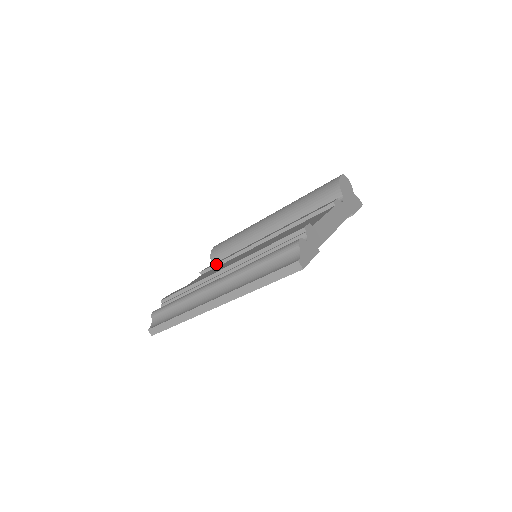
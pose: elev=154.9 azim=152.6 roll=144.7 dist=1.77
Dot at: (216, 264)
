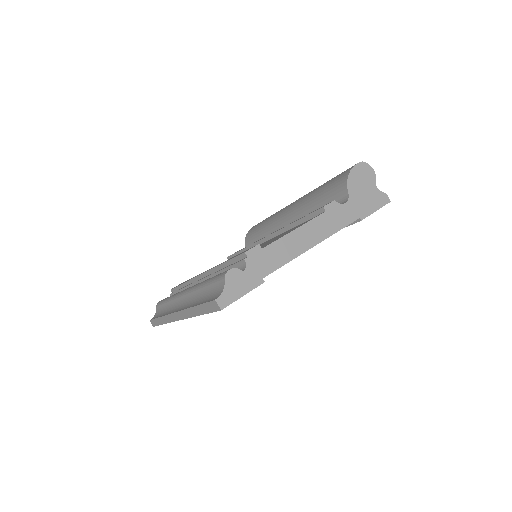
Dot at: (237, 252)
